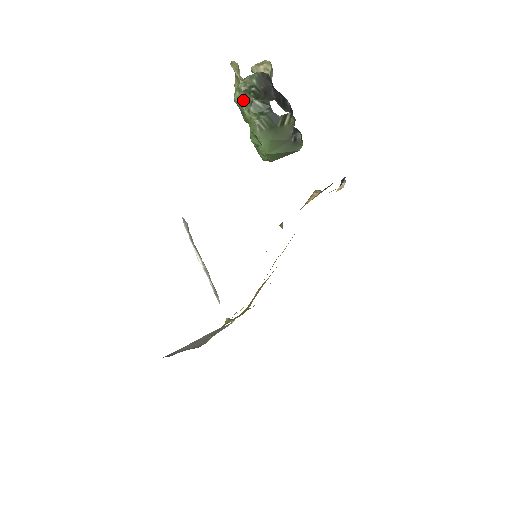
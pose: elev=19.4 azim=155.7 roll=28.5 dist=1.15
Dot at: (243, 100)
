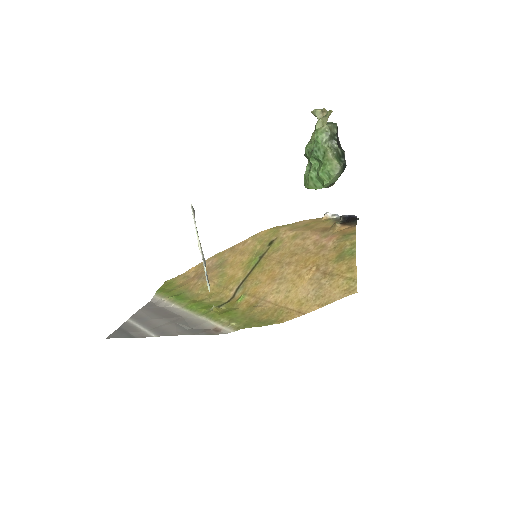
Dot at: (327, 142)
